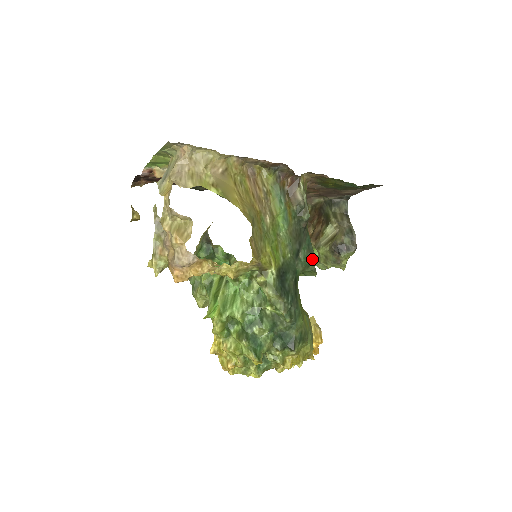
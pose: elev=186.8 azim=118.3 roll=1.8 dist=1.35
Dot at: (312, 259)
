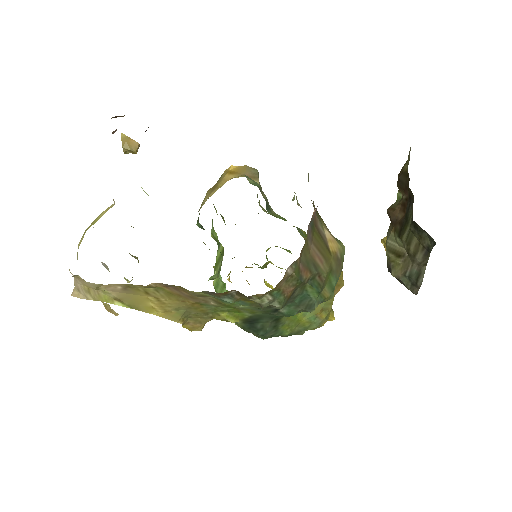
Dot at: (305, 310)
